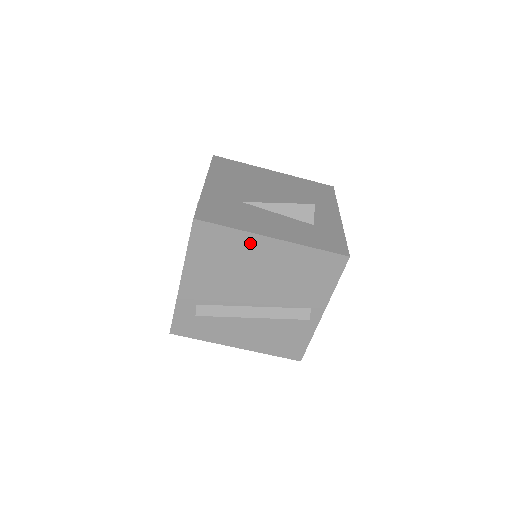
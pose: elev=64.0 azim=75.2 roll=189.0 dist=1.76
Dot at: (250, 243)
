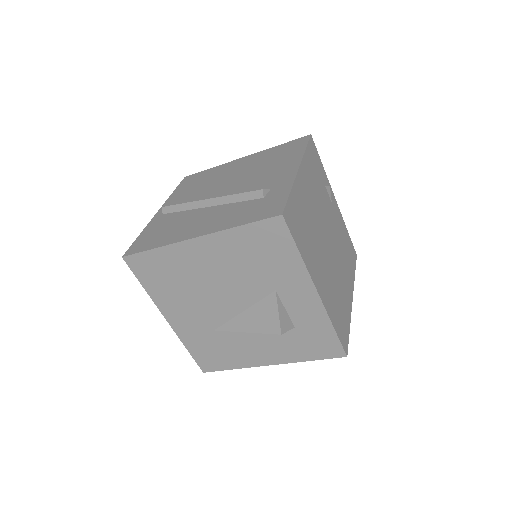
Dot at: occluded
